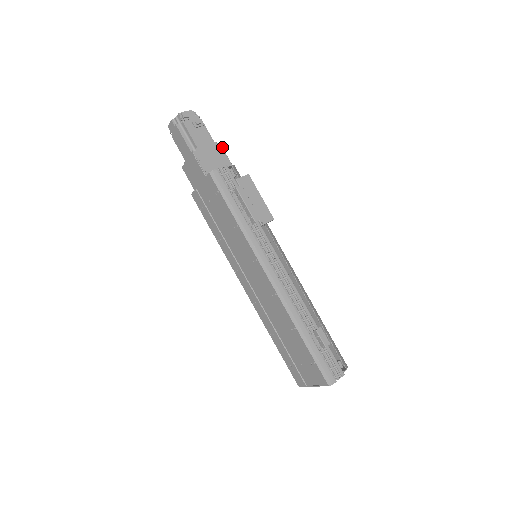
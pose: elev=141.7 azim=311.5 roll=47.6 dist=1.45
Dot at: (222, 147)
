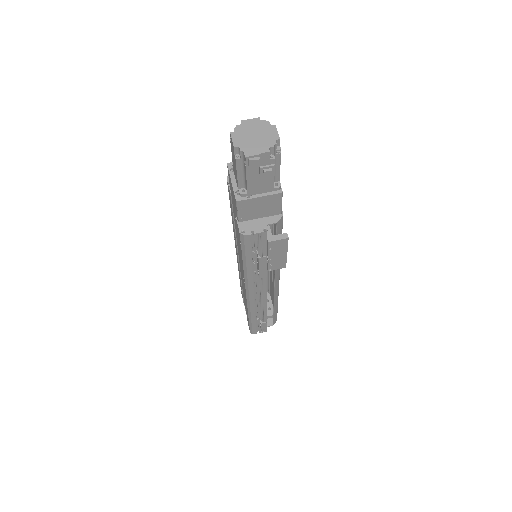
Dot at: occluded
